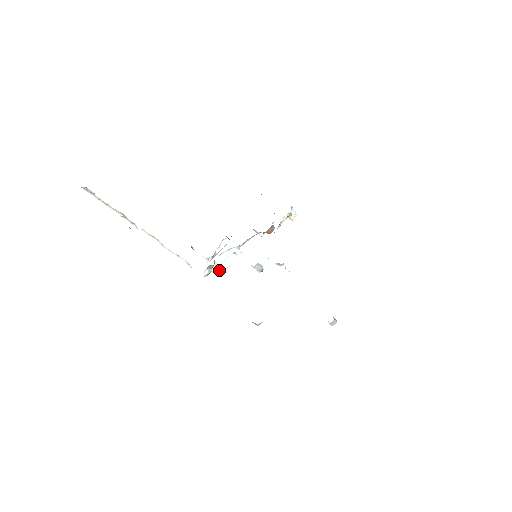
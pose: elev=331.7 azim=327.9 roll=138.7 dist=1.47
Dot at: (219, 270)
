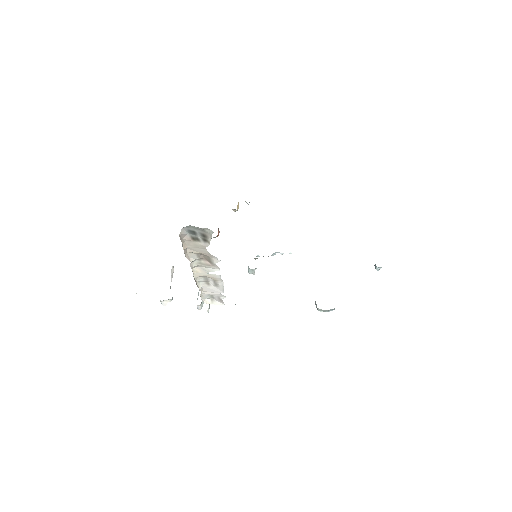
Dot at: (202, 301)
